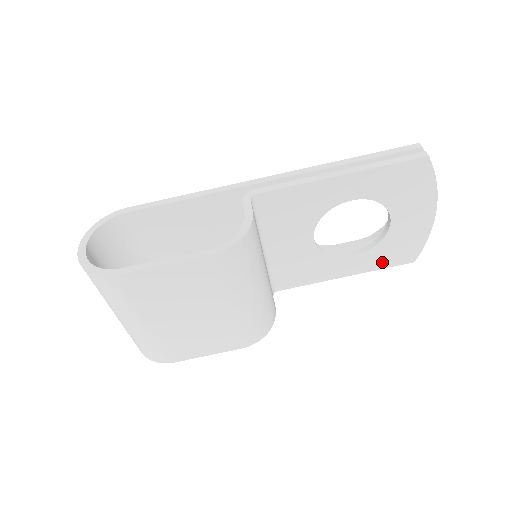
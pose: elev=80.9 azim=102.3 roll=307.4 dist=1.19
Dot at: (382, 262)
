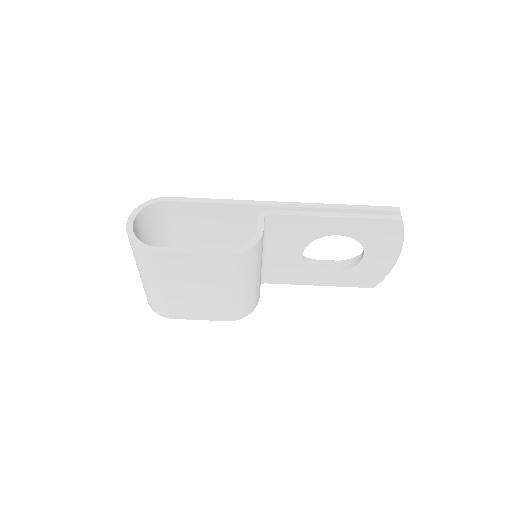
Dot at: (349, 282)
